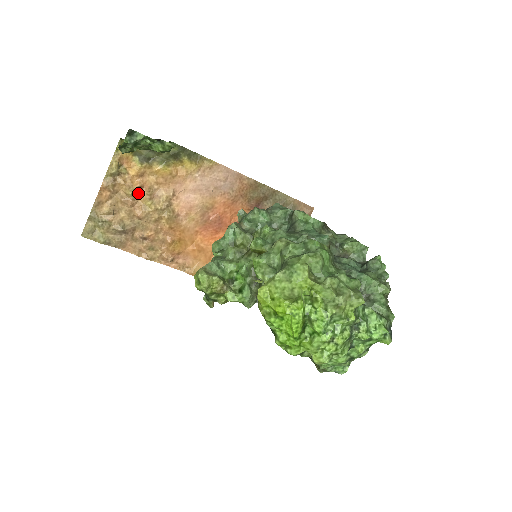
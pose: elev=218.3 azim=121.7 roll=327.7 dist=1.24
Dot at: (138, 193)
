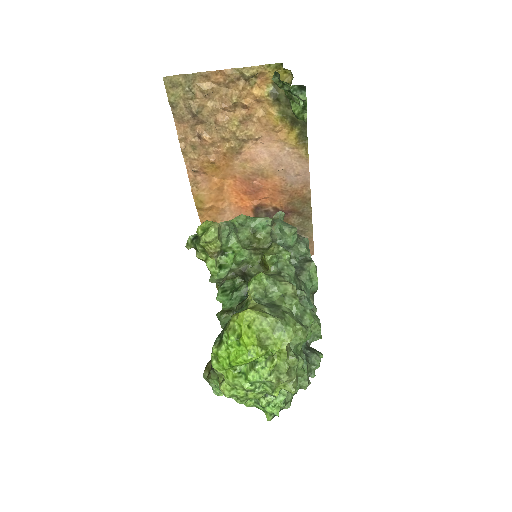
Dot at: (239, 107)
